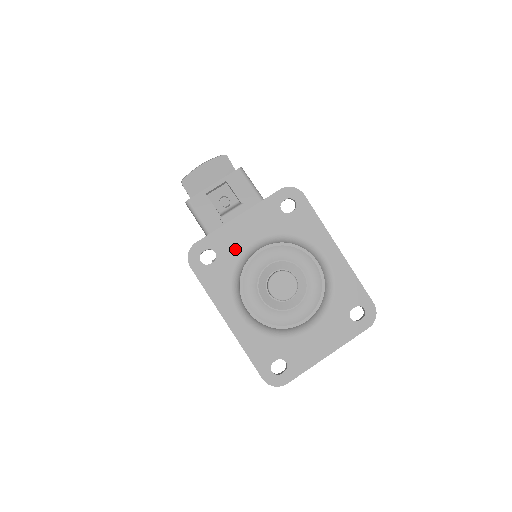
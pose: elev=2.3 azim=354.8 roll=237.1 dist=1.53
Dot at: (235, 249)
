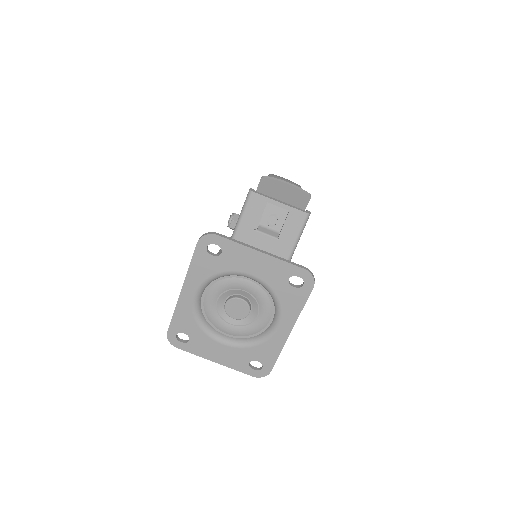
Dot at: (235, 265)
